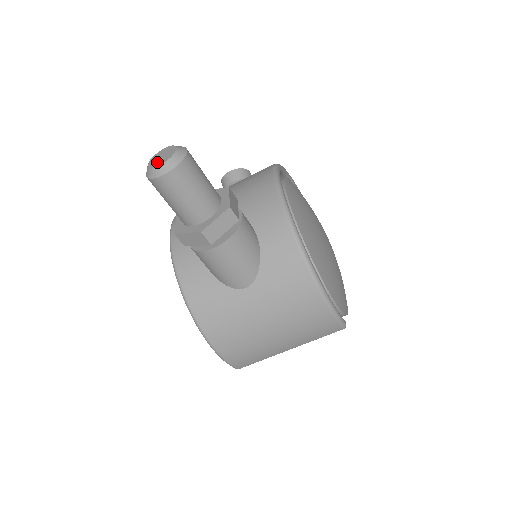
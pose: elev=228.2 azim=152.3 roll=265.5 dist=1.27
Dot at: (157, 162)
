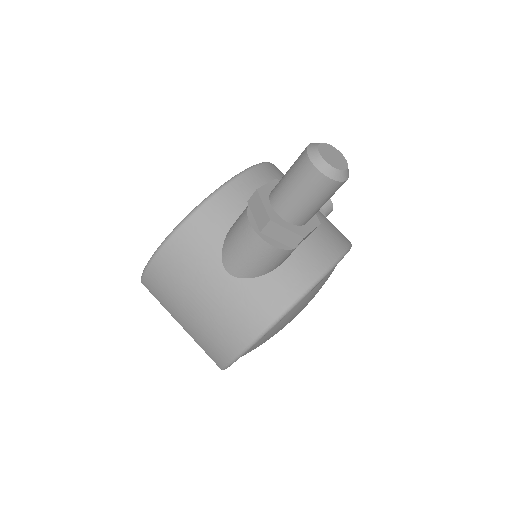
Dot at: (326, 154)
